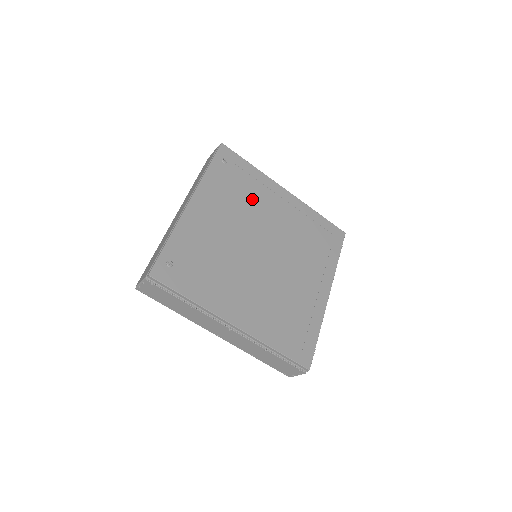
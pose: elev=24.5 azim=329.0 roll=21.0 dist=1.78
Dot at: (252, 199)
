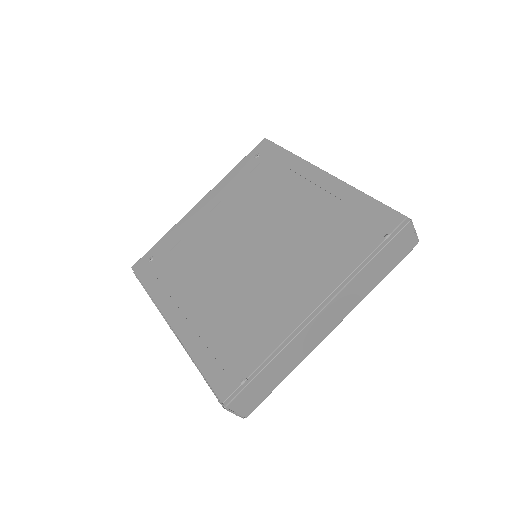
Dot at: (267, 190)
